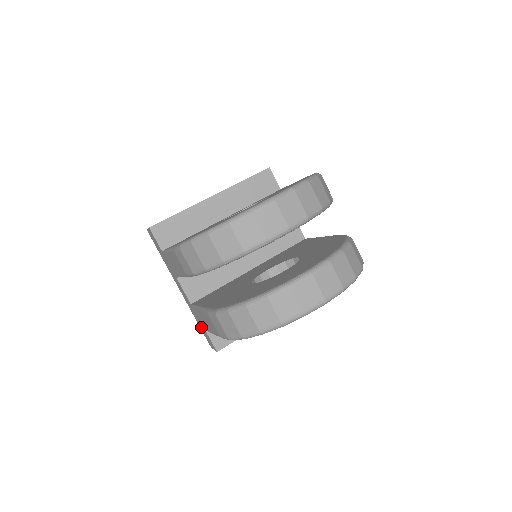
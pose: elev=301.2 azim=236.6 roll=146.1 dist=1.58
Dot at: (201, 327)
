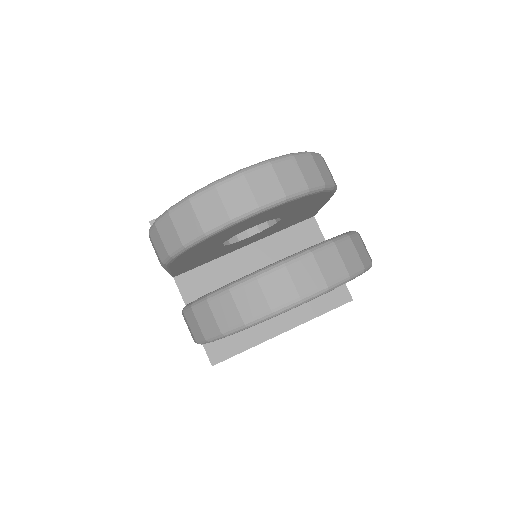
Dot at: occluded
